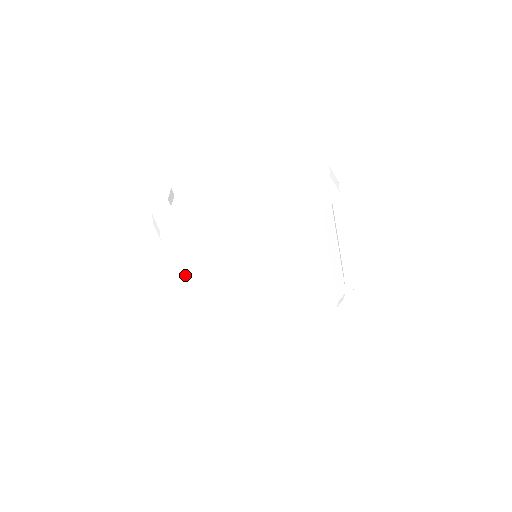
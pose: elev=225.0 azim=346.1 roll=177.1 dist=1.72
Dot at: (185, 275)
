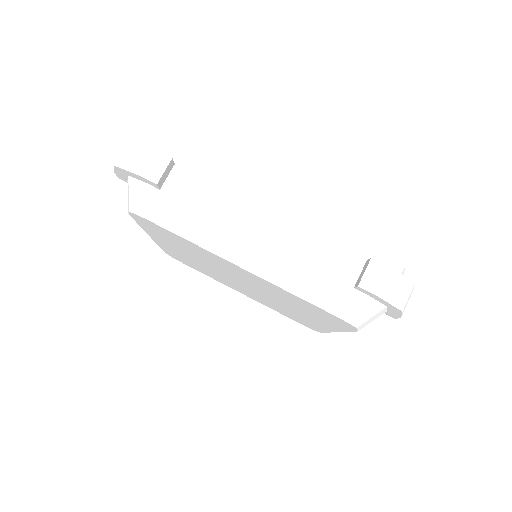
Dot at: (153, 236)
